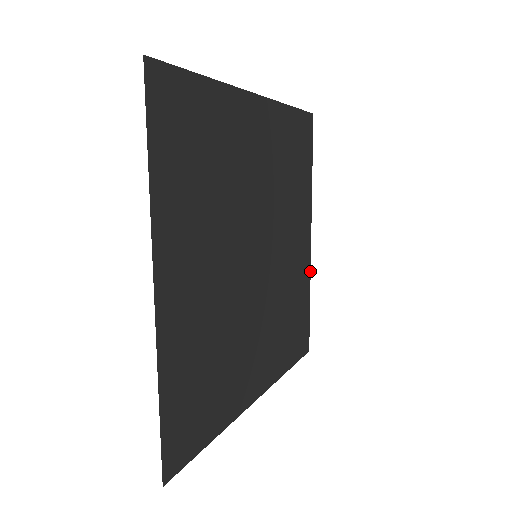
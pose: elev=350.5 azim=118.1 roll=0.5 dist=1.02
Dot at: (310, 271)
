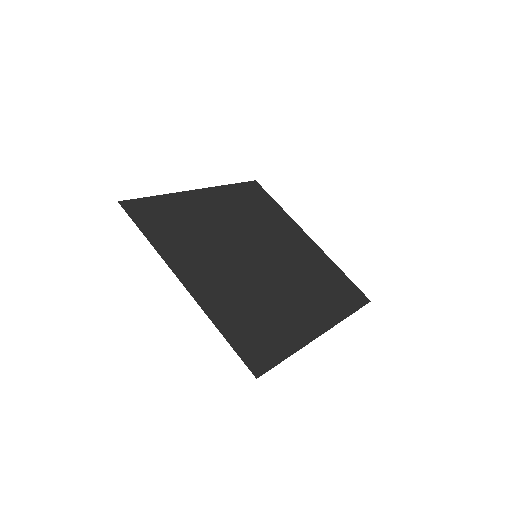
Dot at: (326, 255)
